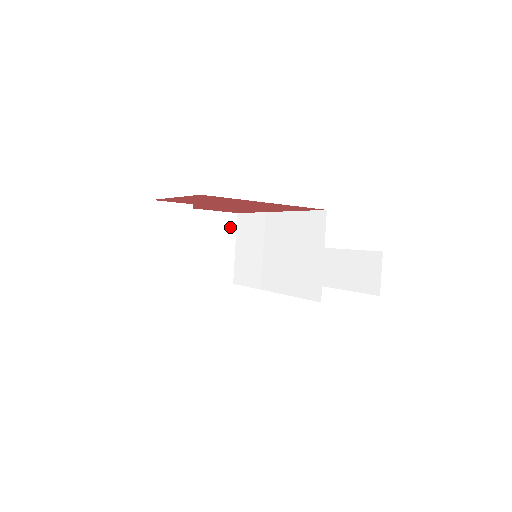
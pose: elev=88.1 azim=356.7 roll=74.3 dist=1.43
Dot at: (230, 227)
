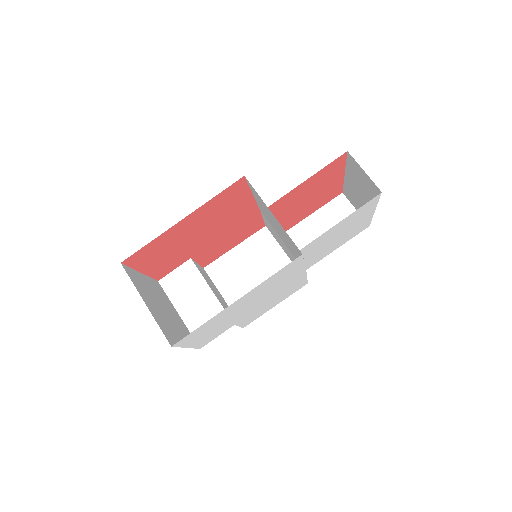
Dot at: (268, 241)
